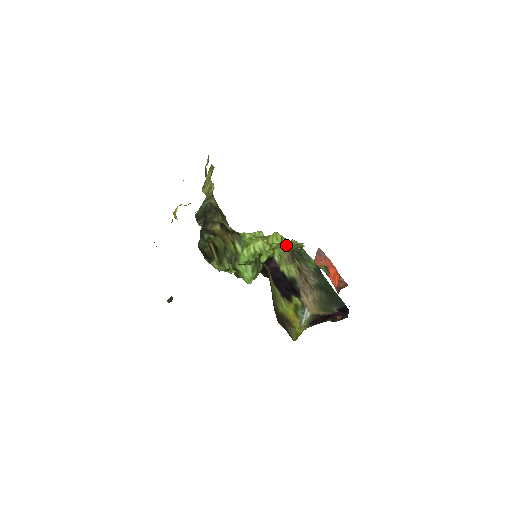
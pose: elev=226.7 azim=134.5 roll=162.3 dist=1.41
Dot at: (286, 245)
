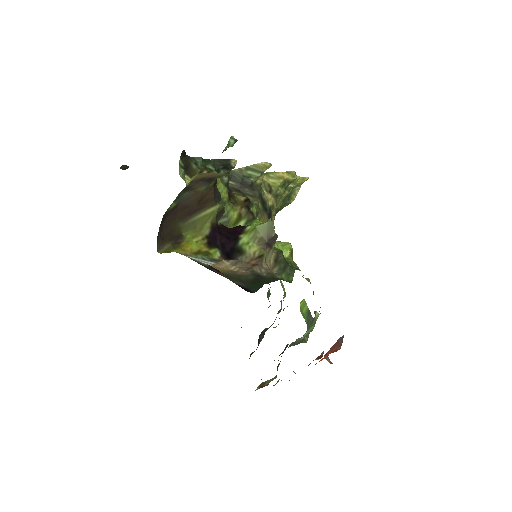
Dot at: (270, 225)
